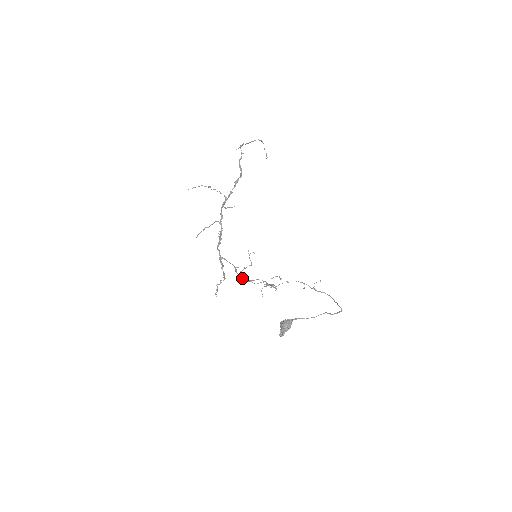
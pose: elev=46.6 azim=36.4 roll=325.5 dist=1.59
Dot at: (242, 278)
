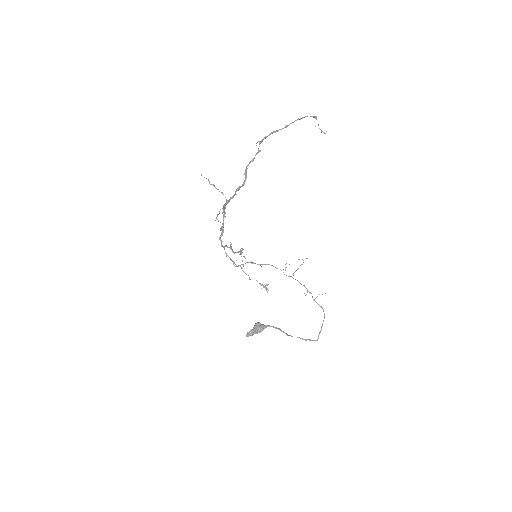
Dot at: occluded
